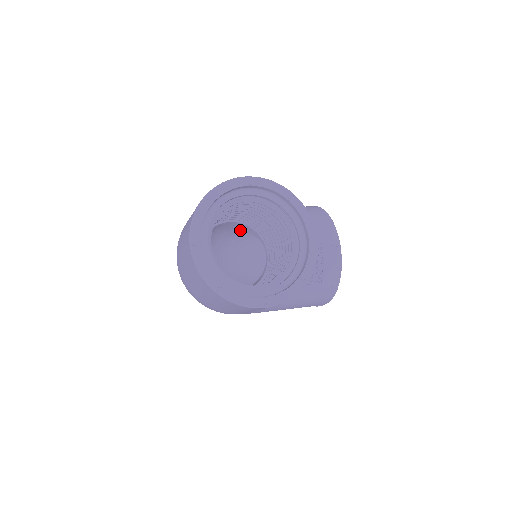
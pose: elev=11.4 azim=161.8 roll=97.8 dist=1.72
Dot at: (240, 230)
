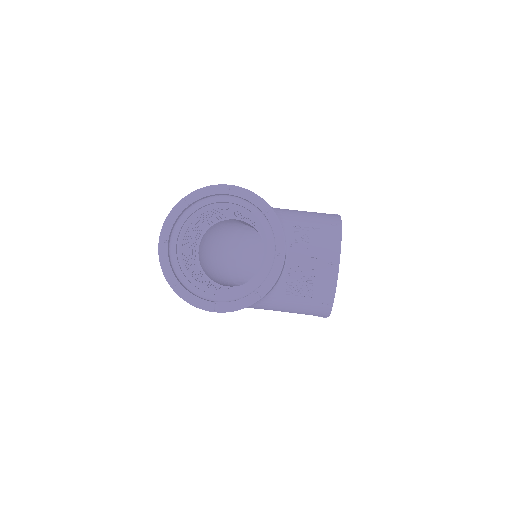
Dot at: (252, 227)
